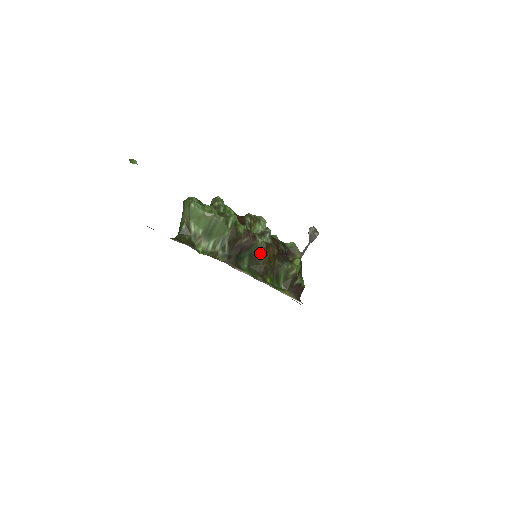
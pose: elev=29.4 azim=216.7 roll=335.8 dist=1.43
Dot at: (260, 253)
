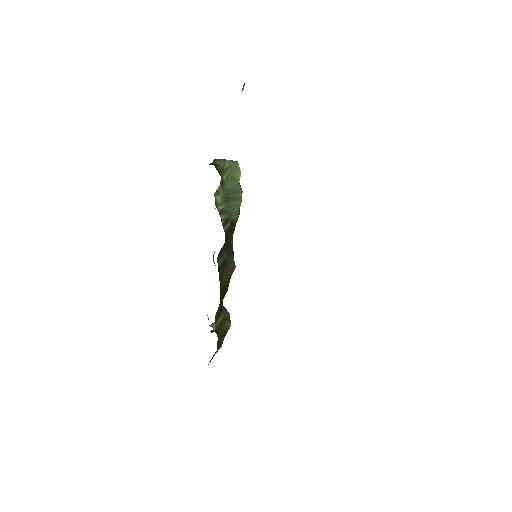
Dot at: (229, 271)
